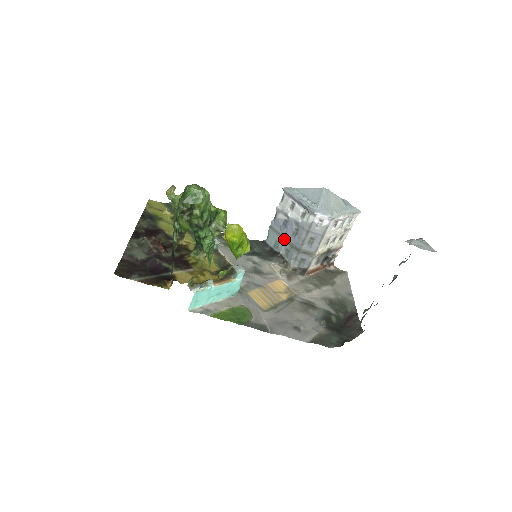
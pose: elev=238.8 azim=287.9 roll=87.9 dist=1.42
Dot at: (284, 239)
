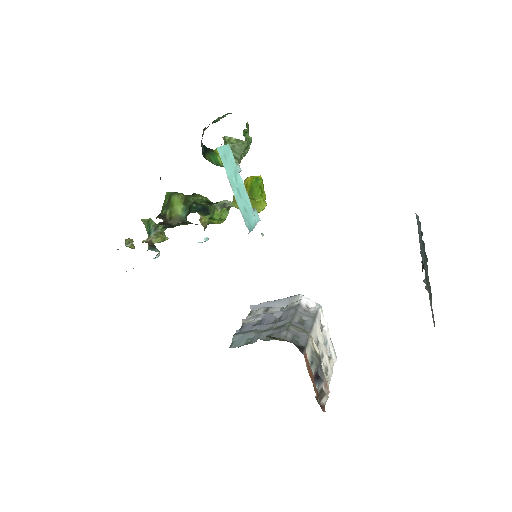
Dot at: (261, 332)
